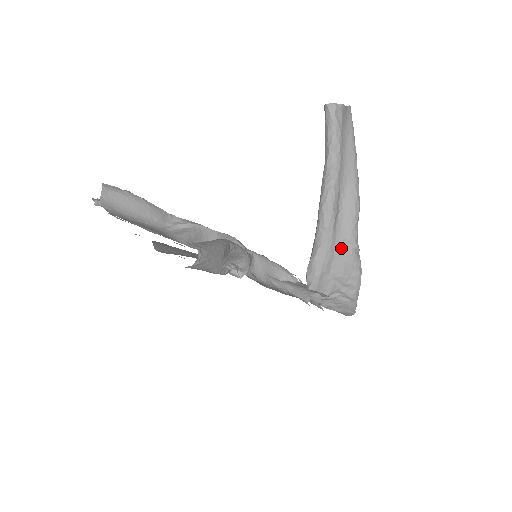
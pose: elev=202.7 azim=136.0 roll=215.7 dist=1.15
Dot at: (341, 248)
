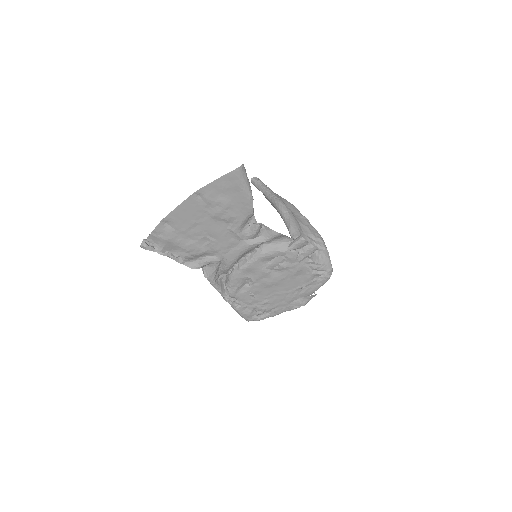
Dot at: (300, 221)
